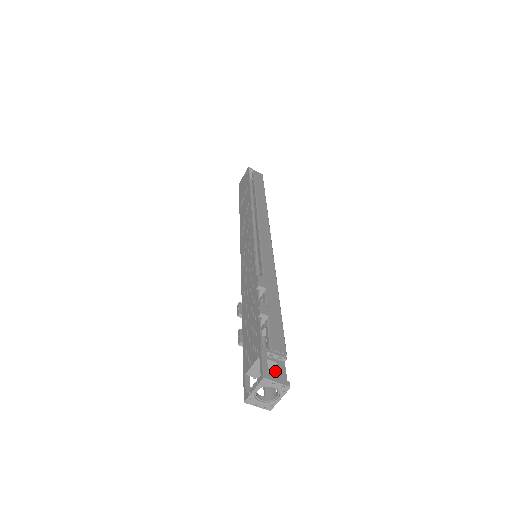
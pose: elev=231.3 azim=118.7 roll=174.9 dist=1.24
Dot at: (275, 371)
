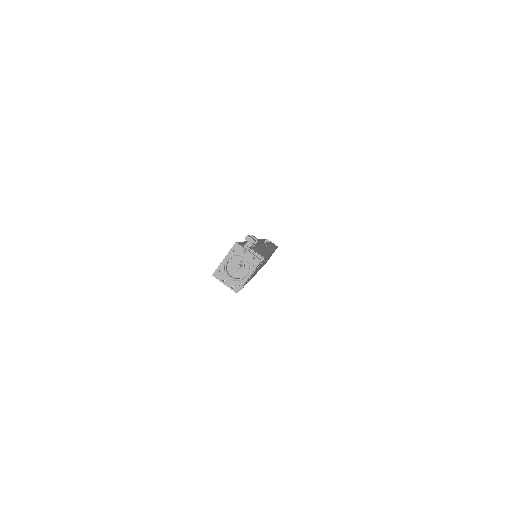
Dot at: occluded
